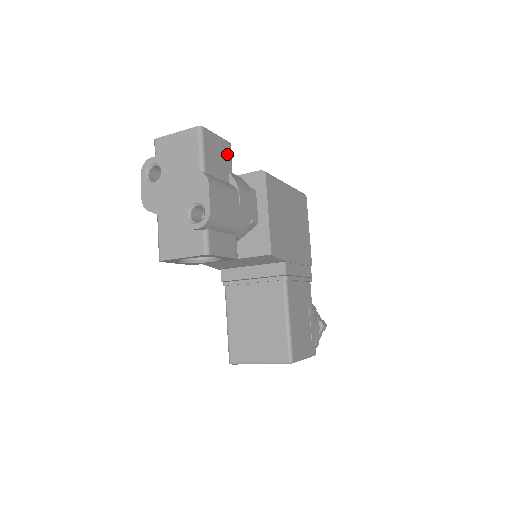
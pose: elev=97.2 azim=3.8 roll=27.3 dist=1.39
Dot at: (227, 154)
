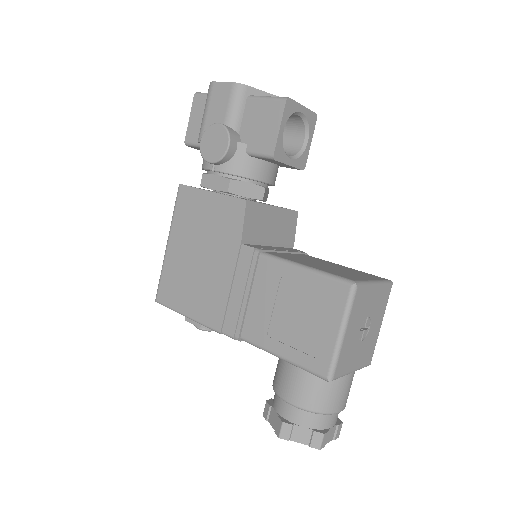
Dot at: occluded
